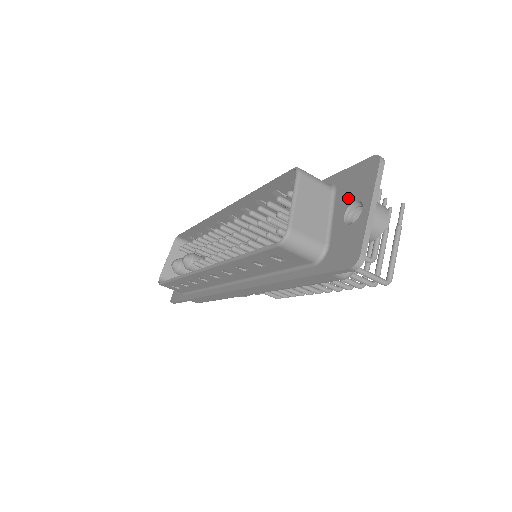
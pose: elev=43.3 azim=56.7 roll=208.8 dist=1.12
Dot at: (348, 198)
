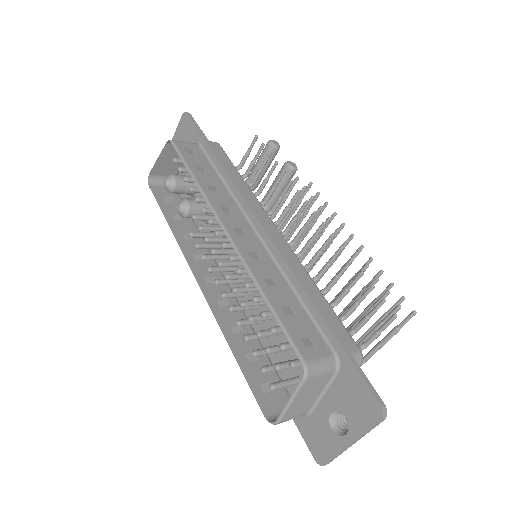
Dot at: (342, 403)
